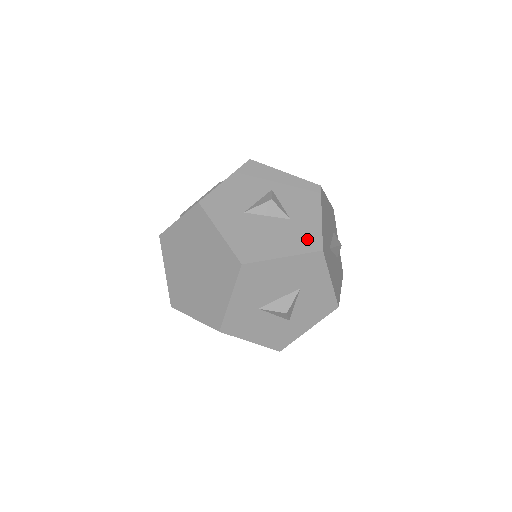
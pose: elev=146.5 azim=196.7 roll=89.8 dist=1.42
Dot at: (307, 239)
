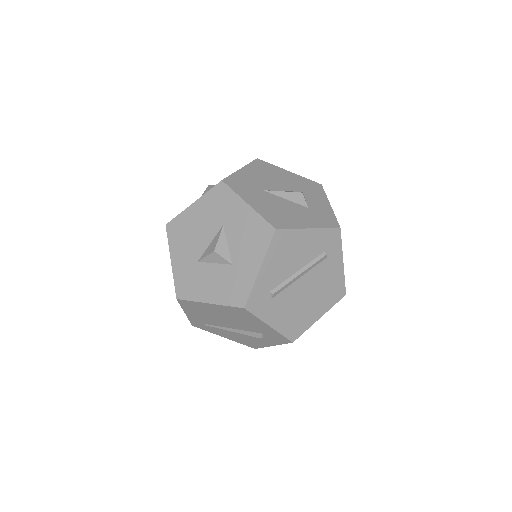
Dot at: occluded
